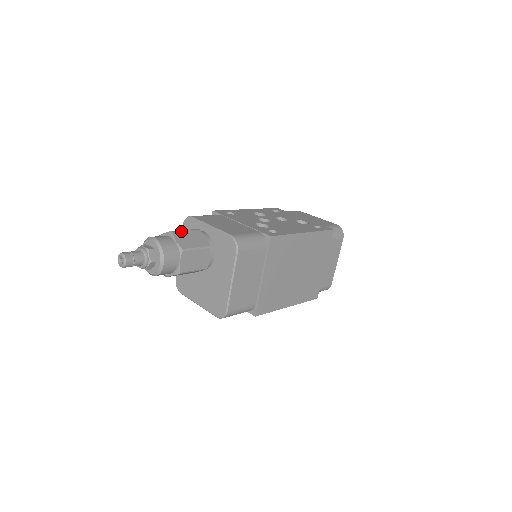
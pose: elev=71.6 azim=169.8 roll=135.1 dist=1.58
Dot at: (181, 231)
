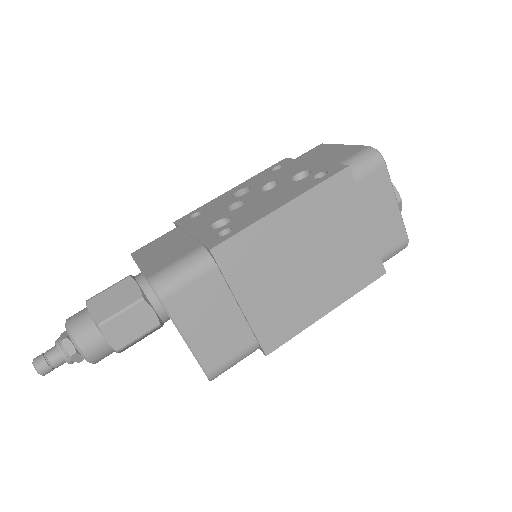
Dot at: (100, 293)
